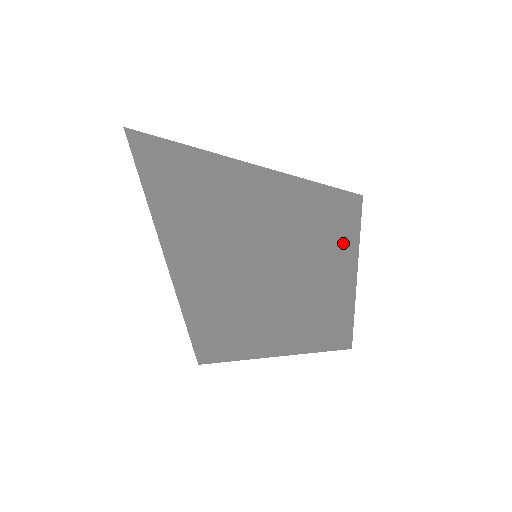
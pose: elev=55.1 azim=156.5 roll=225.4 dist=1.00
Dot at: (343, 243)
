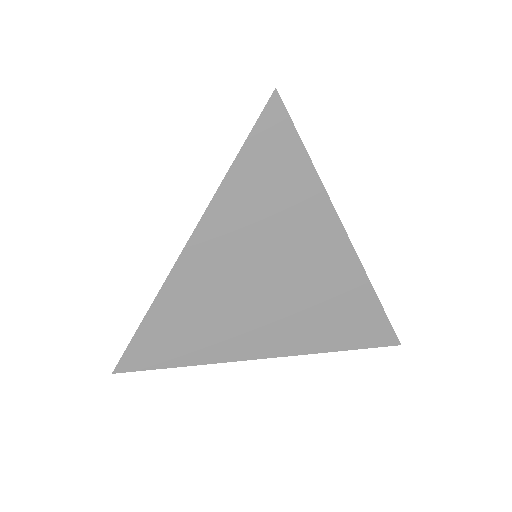
Dot at: occluded
